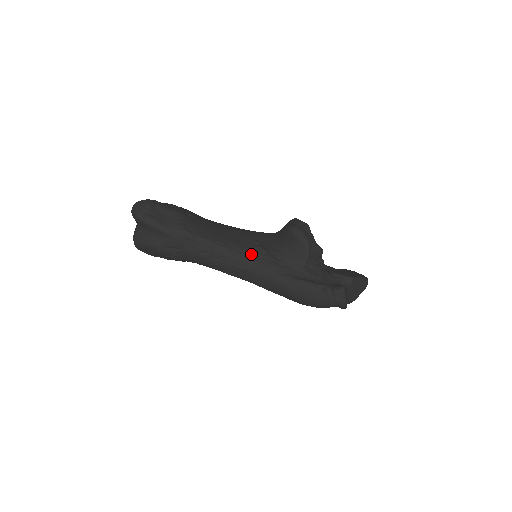
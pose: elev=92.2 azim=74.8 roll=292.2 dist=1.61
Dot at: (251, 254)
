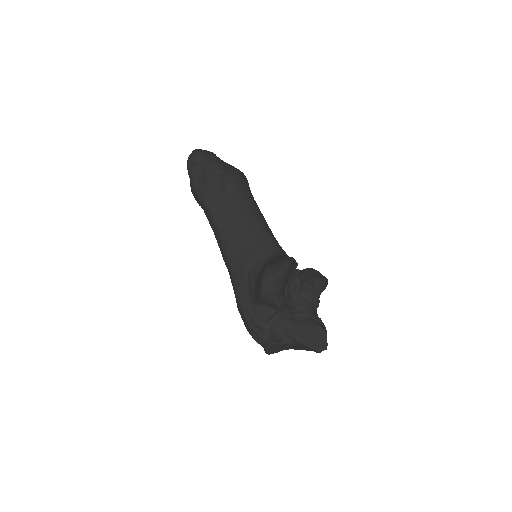
Dot at: (234, 259)
